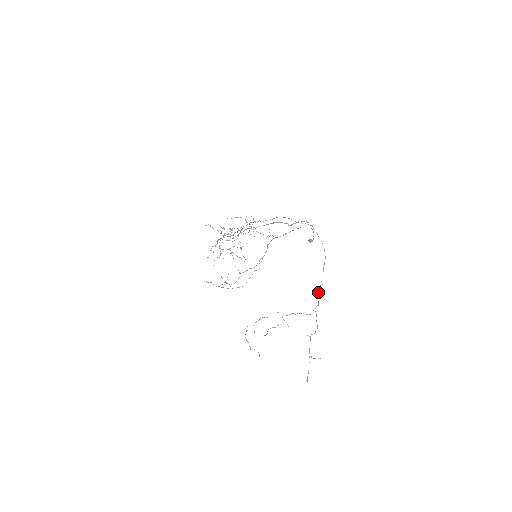
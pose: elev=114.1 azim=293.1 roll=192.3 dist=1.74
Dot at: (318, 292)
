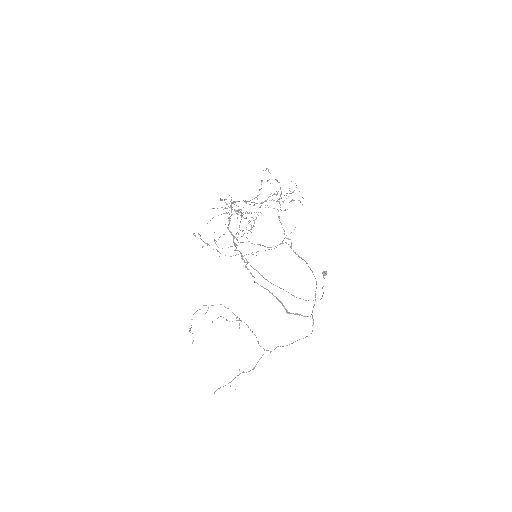
Dot at: (278, 346)
